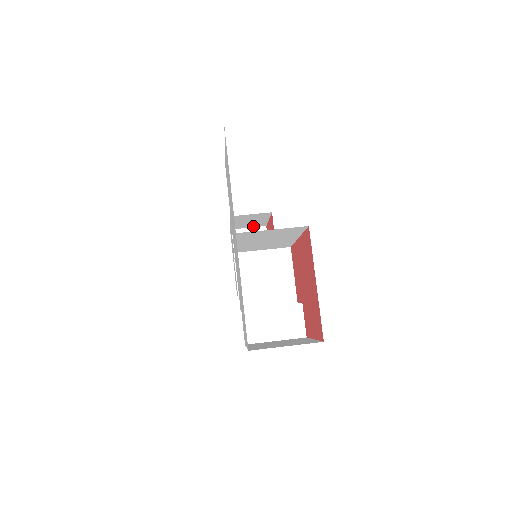
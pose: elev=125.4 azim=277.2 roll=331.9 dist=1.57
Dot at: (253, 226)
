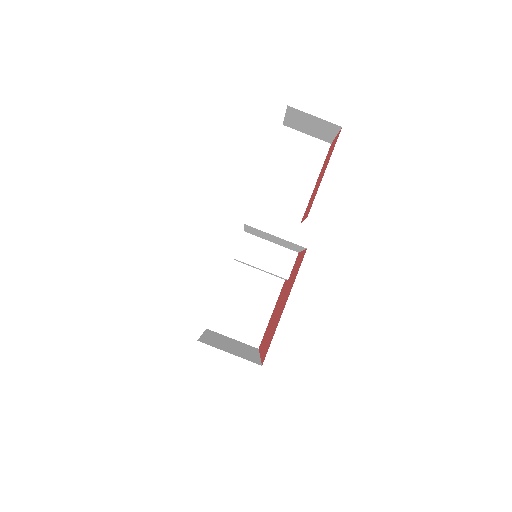
Dot at: occluded
